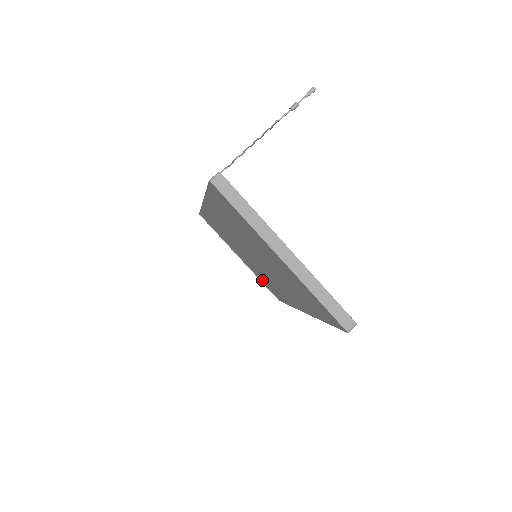
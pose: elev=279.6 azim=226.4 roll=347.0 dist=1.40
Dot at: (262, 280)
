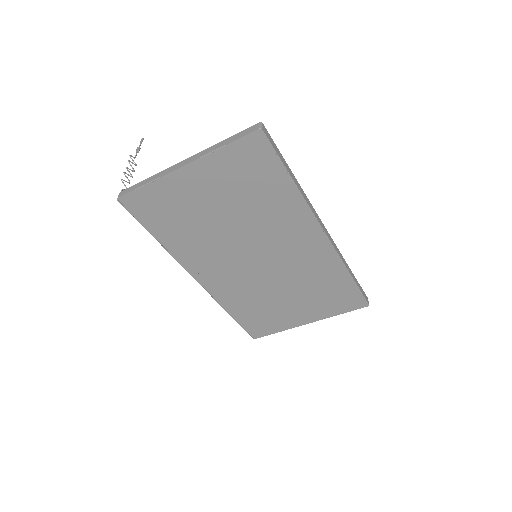
Dot at: (333, 306)
